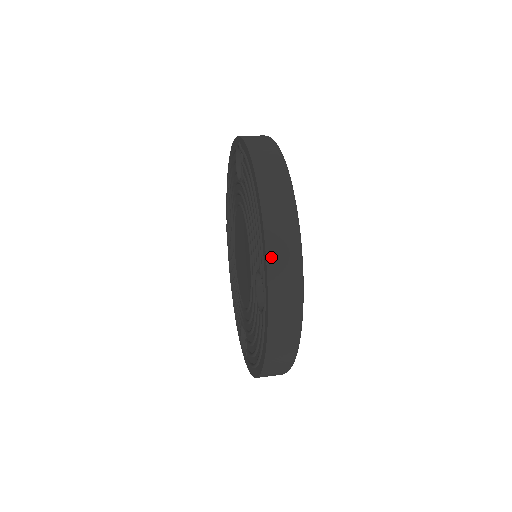
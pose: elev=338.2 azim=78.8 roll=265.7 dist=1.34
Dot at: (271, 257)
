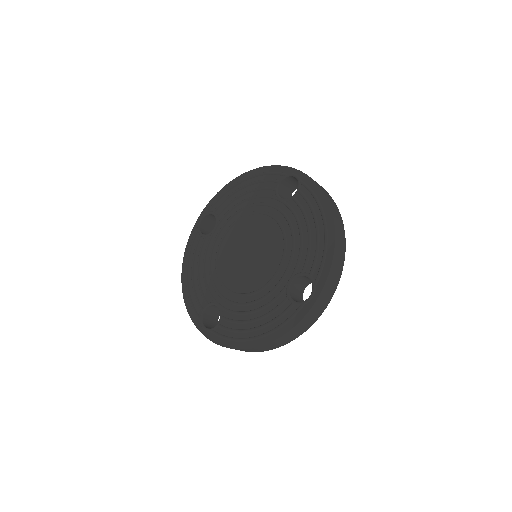
Dot at: (332, 270)
